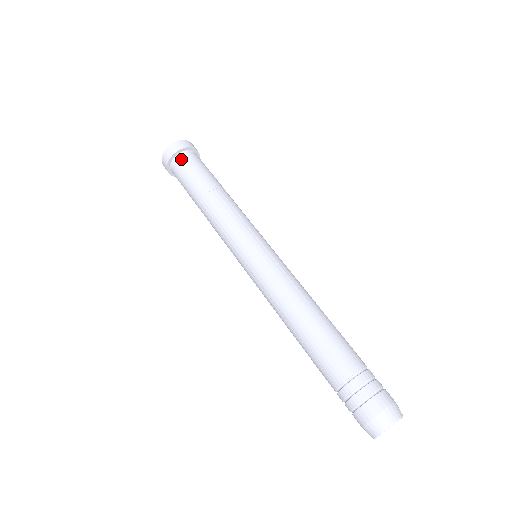
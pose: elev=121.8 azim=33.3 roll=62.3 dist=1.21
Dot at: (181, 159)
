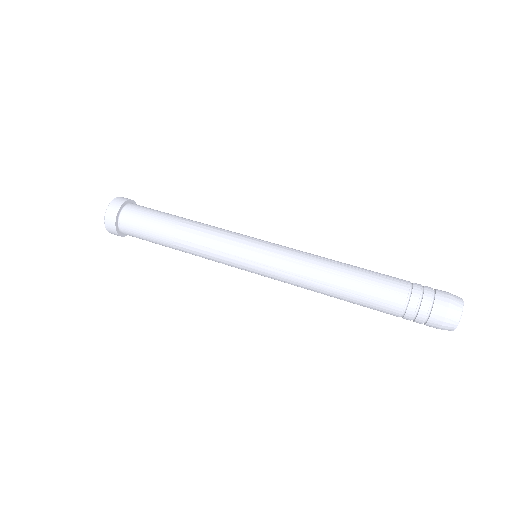
Dot at: (129, 211)
